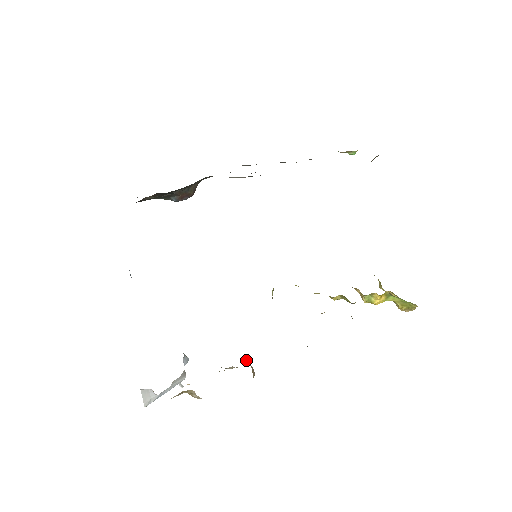
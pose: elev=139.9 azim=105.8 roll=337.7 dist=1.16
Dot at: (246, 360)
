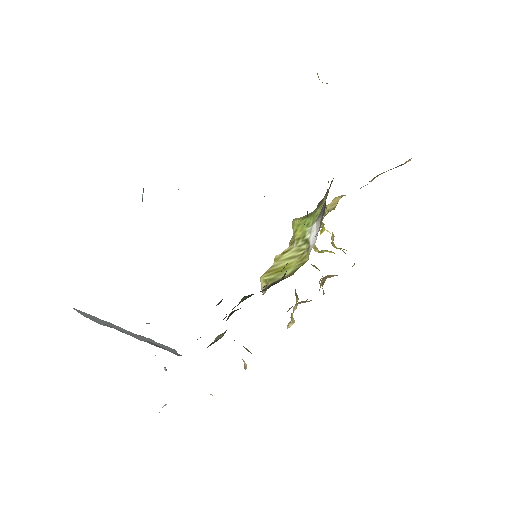
Dot at: occluded
